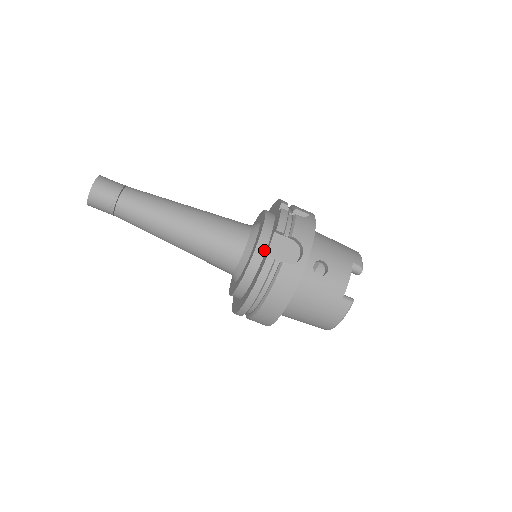
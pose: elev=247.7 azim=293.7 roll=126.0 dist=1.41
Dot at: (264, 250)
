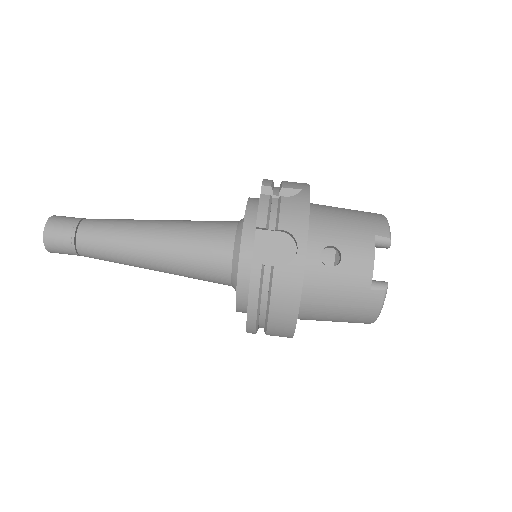
Dot at: (251, 254)
